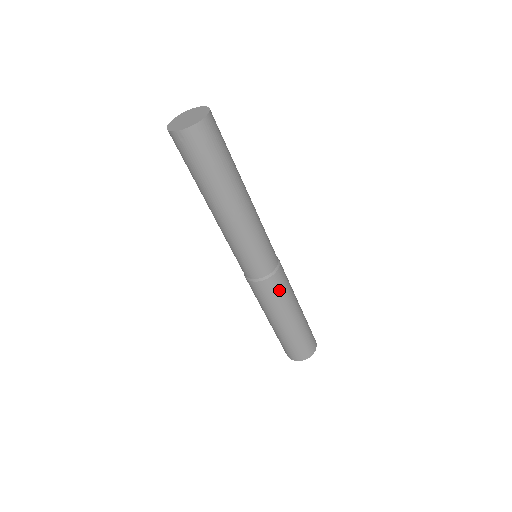
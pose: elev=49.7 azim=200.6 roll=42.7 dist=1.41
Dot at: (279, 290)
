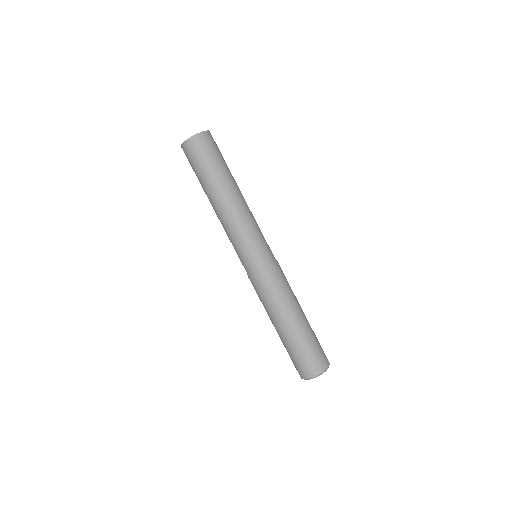
Dot at: (273, 286)
